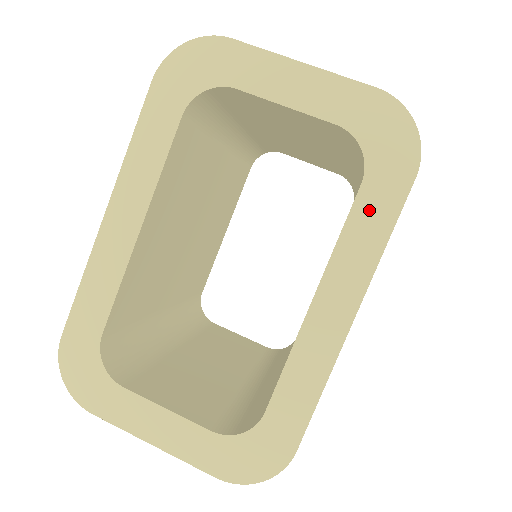
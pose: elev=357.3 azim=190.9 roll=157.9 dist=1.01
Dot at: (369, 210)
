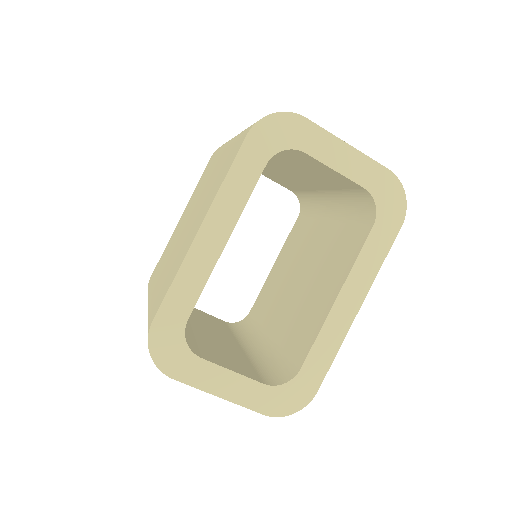
Dot at: (375, 243)
